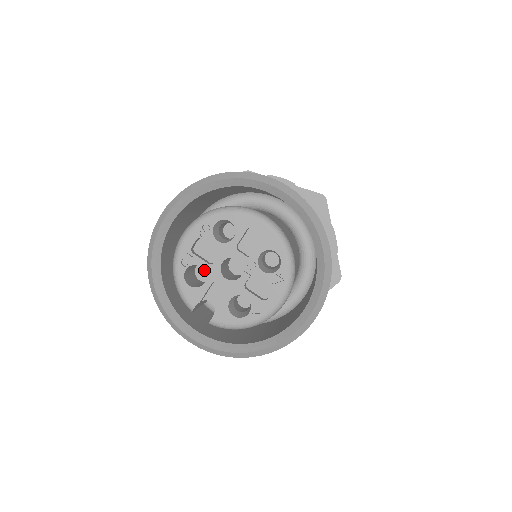
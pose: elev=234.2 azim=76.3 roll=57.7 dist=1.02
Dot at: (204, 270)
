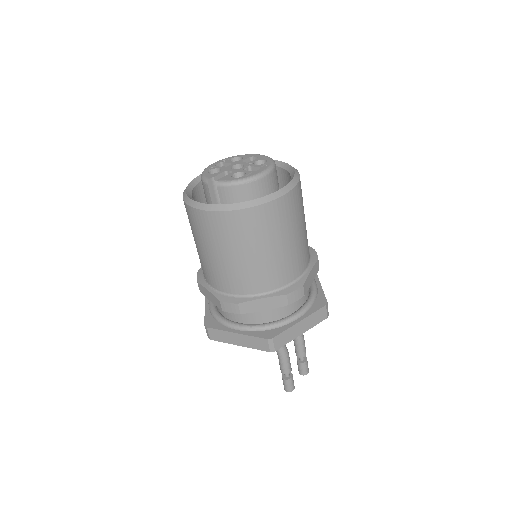
Dot at: occluded
